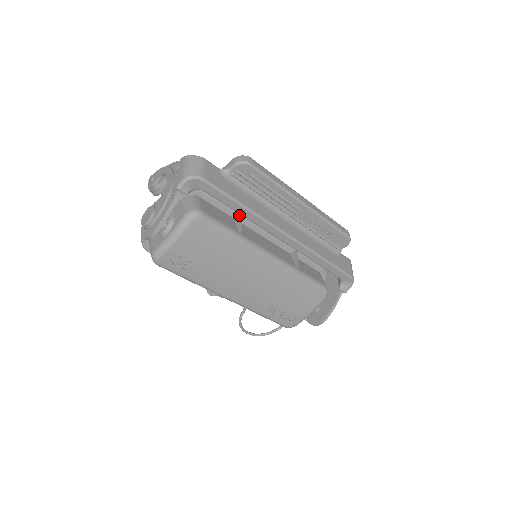
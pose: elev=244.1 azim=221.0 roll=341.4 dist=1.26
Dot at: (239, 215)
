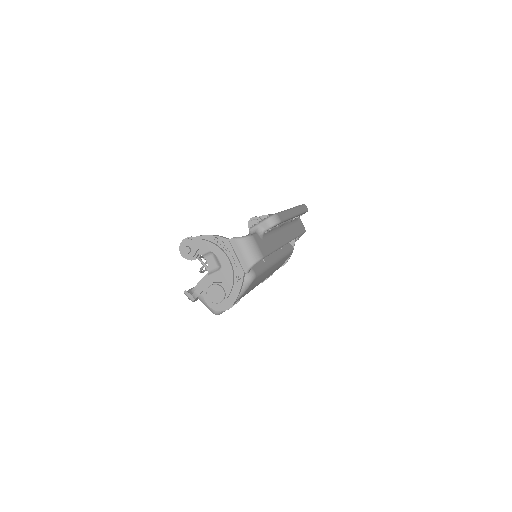
Dot at: occluded
